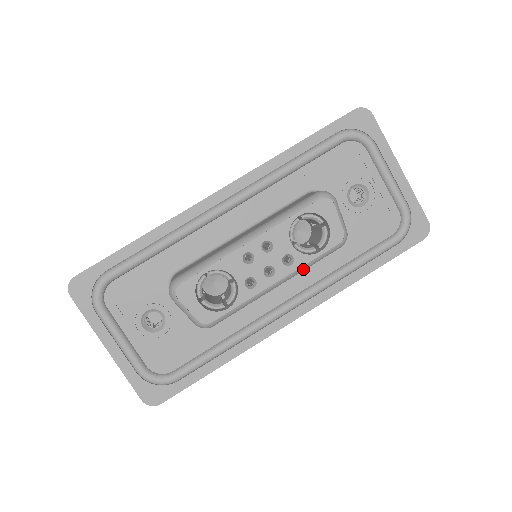
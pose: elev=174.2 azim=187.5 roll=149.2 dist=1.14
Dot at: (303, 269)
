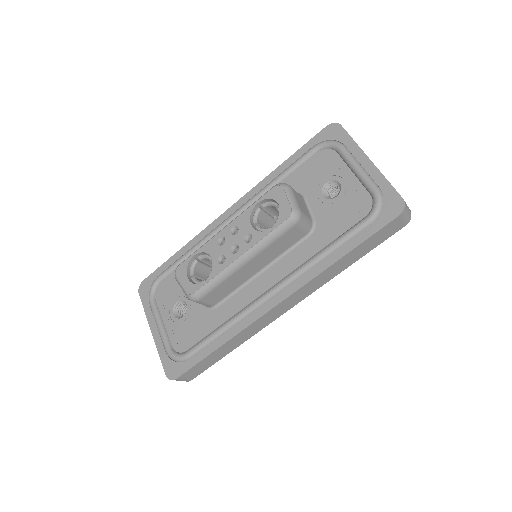
Dot at: (262, 245)
